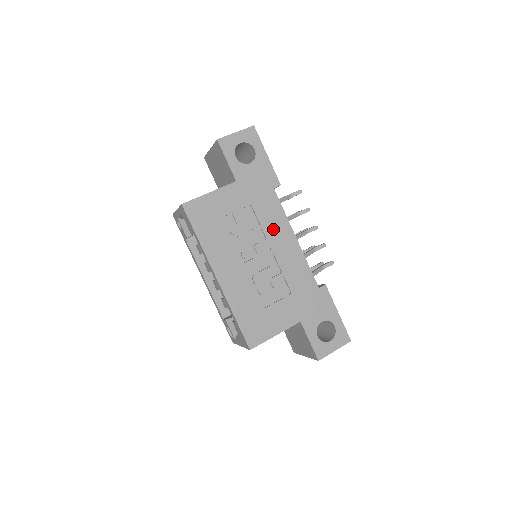
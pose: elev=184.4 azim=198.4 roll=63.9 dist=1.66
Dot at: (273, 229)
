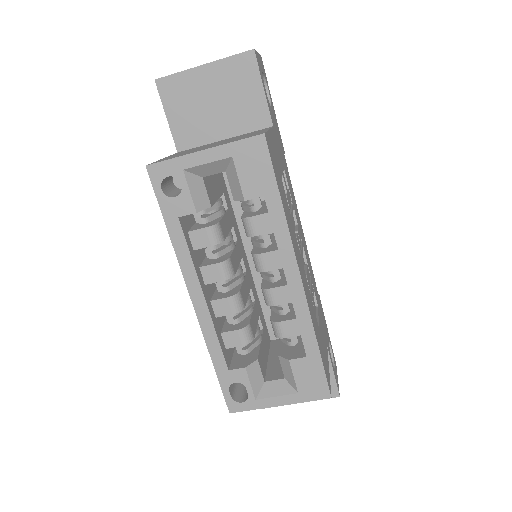
Dot at: (296, 211)
